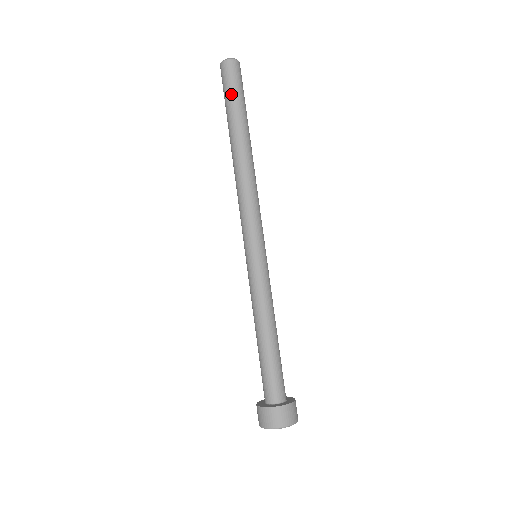
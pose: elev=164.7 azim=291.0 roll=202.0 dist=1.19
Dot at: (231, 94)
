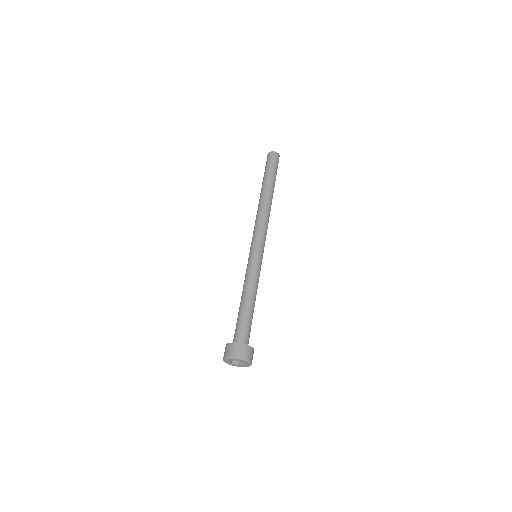
Dot at: (266, 168)
